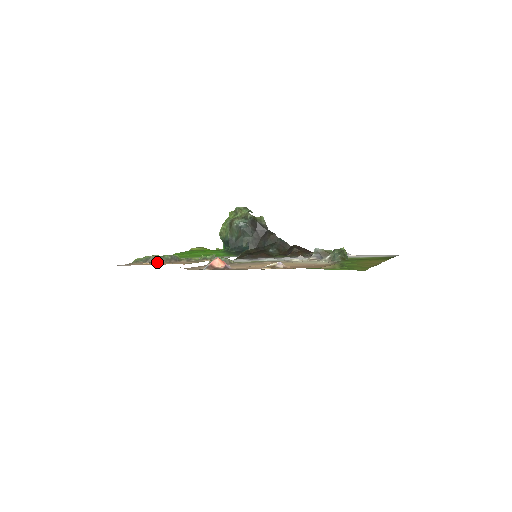
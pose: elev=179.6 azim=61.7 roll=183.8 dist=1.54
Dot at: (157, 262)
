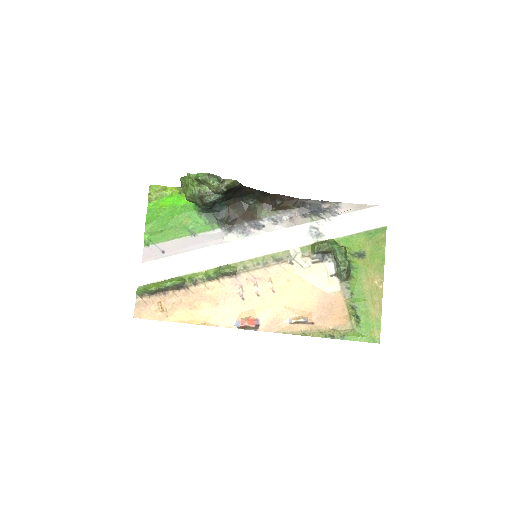
Dot at: (165, 294)
